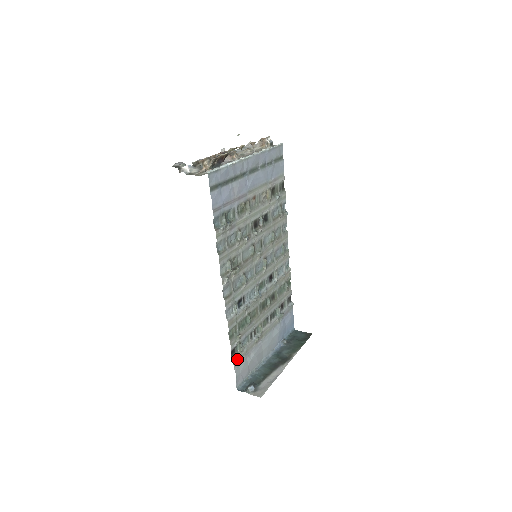
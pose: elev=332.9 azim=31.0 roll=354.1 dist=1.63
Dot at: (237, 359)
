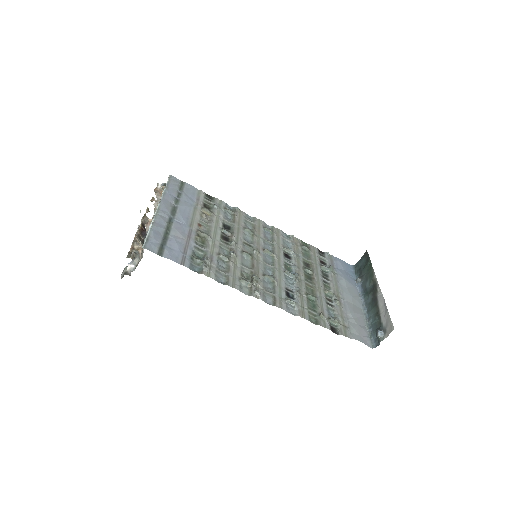
Dot at: (343, 331)
